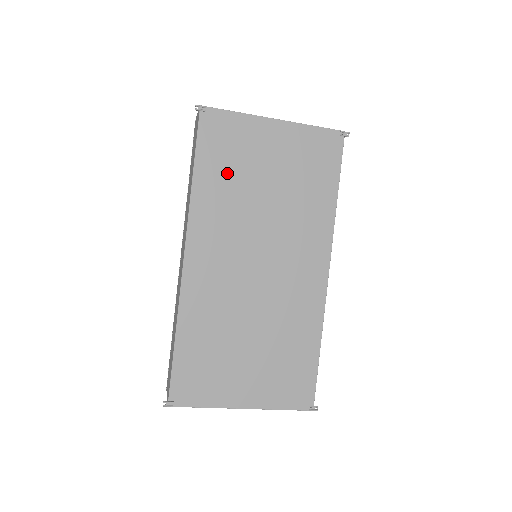
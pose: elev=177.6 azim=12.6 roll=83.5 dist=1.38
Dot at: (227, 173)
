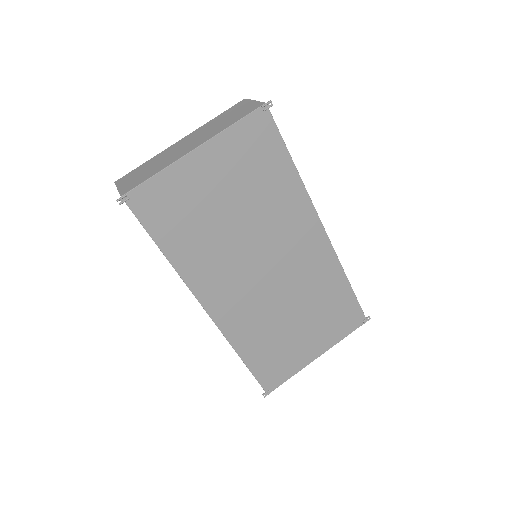
Dot at: (190, 230)
